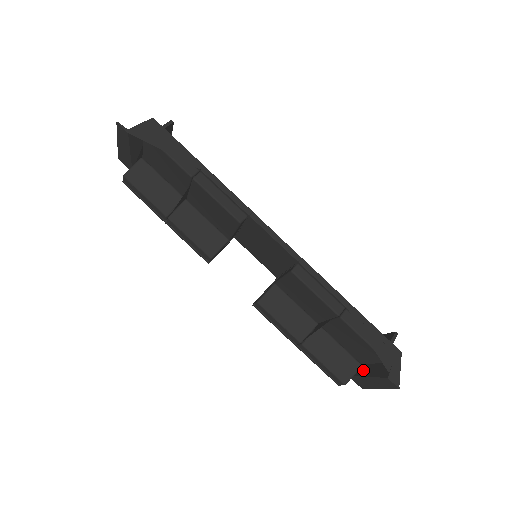
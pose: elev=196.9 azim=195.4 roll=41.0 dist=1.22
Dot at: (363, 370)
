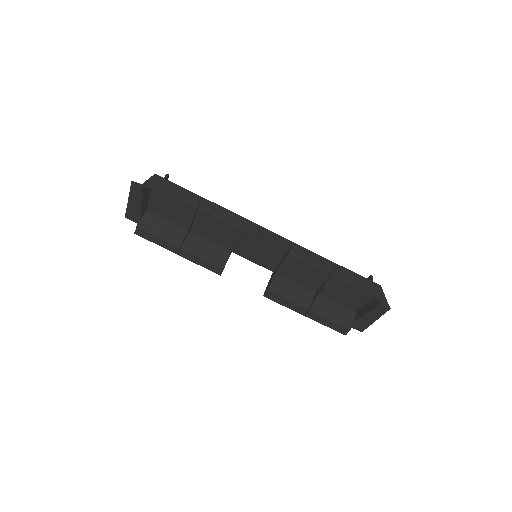
Dot at: (359, 314)
